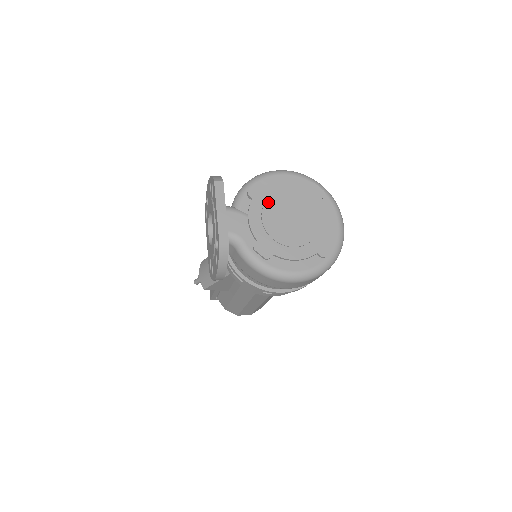
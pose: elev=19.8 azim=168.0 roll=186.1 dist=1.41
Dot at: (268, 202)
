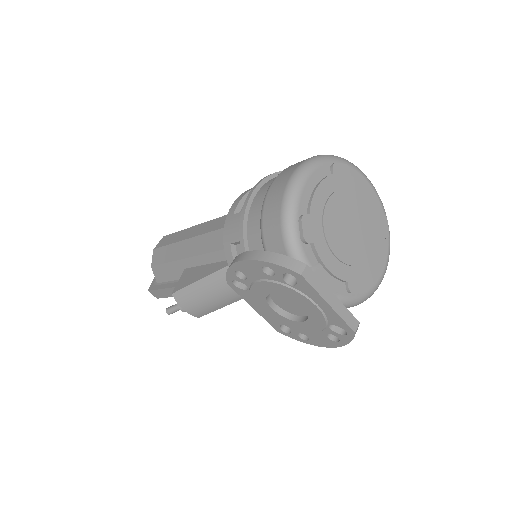
Dot at: (326, 231)
